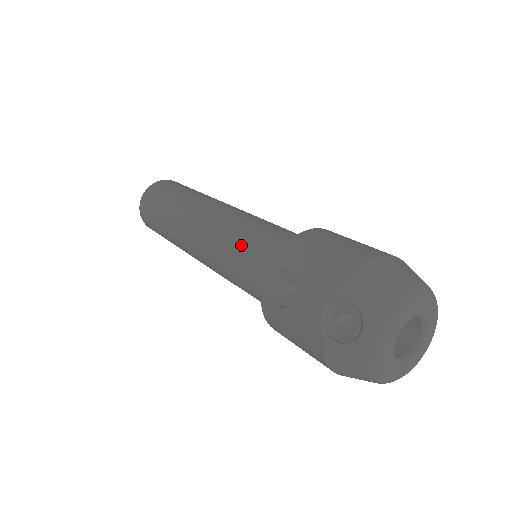
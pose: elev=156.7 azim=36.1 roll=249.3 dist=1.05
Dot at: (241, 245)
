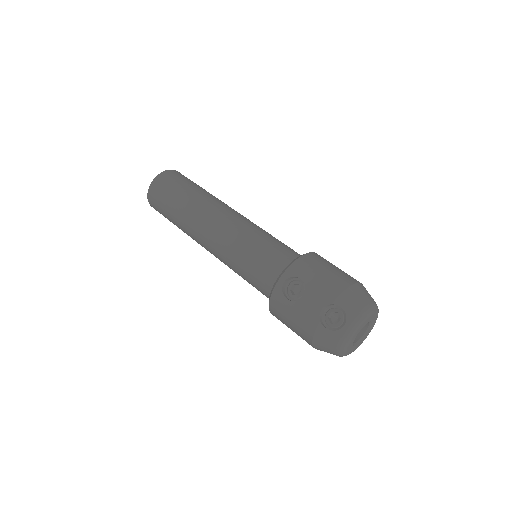
Dot at: (256, 249)
